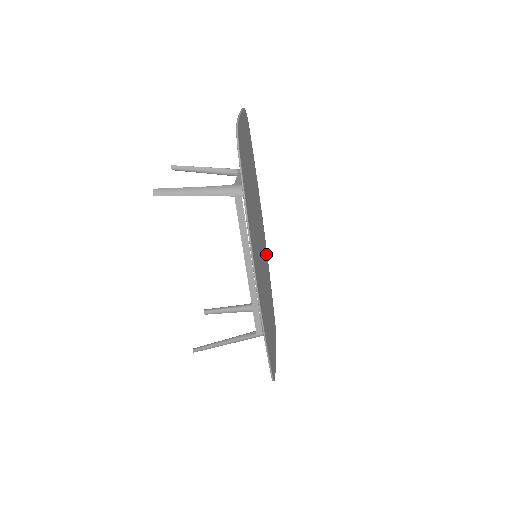
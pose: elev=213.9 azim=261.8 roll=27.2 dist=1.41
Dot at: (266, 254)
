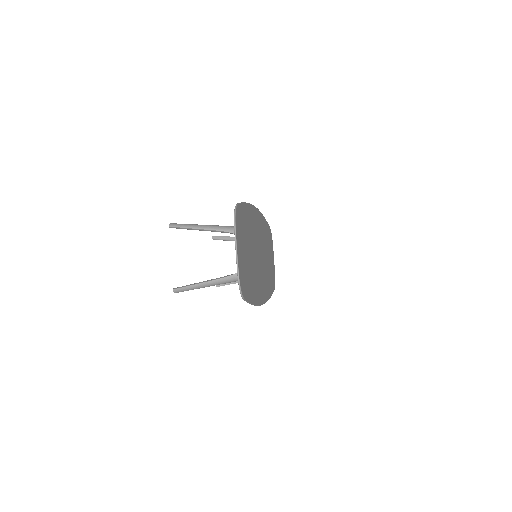
Dot at: (260, 218)
